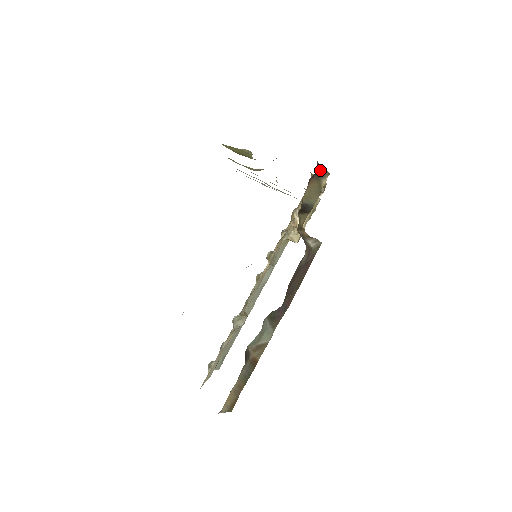
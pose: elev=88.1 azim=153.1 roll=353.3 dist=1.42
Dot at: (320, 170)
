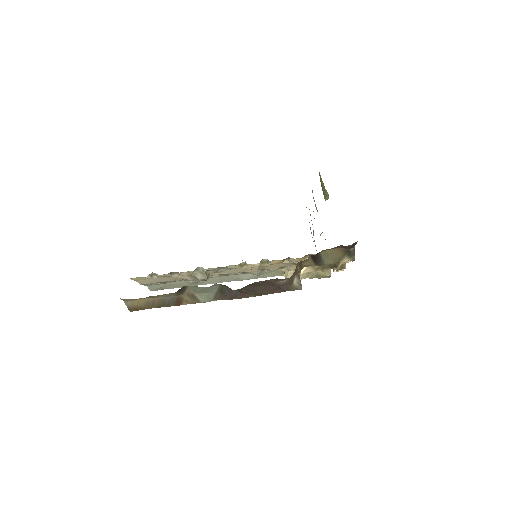
Dot at: (352, 250)
